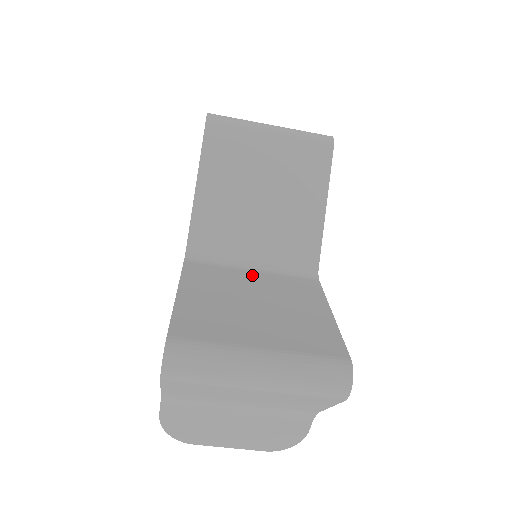
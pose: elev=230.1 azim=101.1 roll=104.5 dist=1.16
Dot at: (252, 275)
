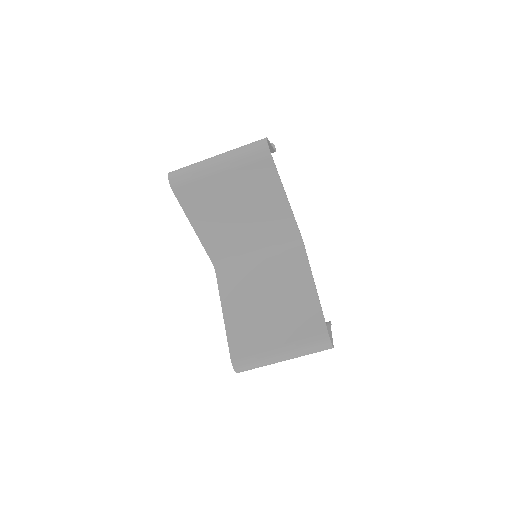
Dot at: (260, 267)
